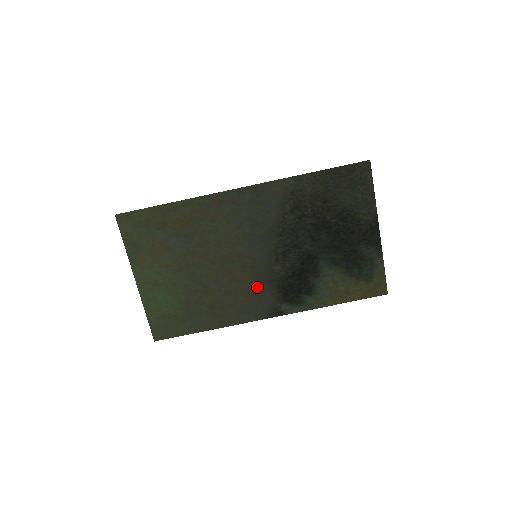
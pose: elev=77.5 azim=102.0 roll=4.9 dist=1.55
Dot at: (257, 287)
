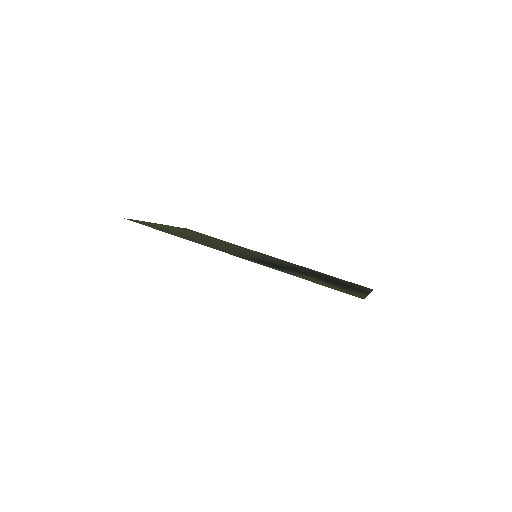
Dot at: occluded
